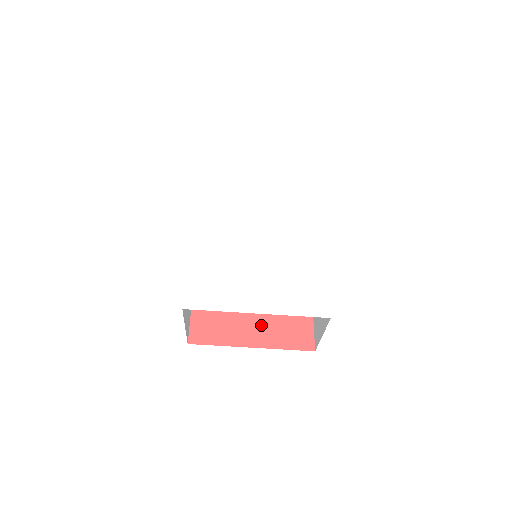
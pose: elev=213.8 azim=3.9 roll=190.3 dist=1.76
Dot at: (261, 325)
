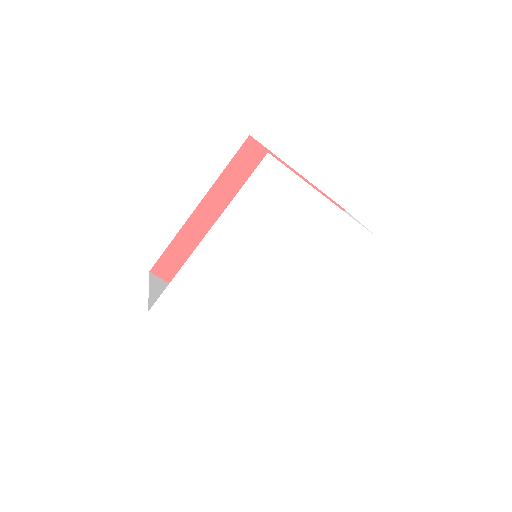
Dot at: occluded
